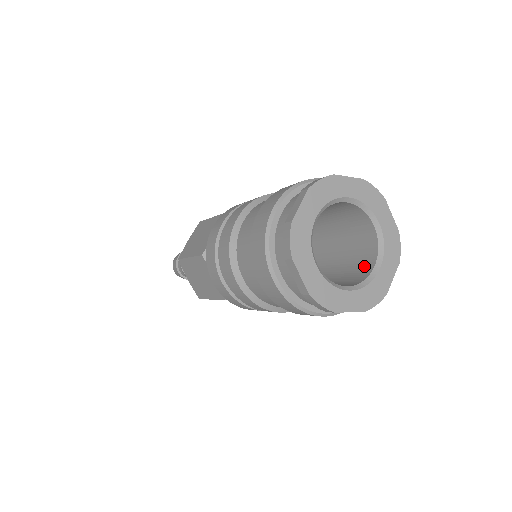
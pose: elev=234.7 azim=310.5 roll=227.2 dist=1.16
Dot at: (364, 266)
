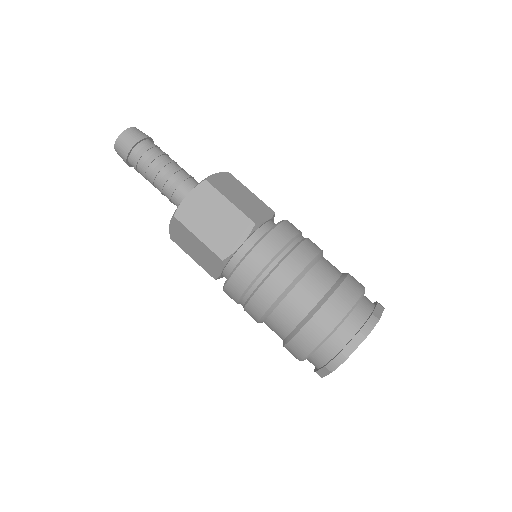
Dot at: occluded
